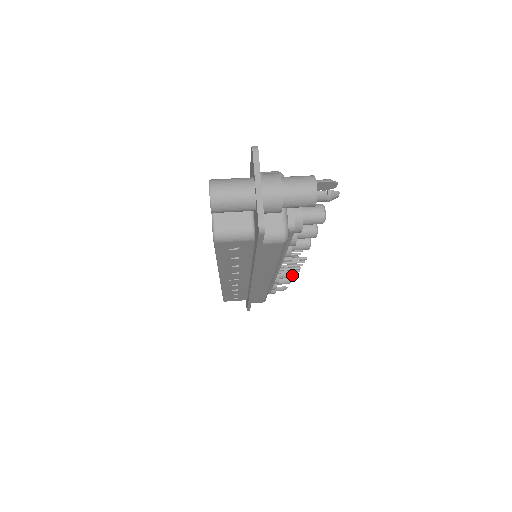
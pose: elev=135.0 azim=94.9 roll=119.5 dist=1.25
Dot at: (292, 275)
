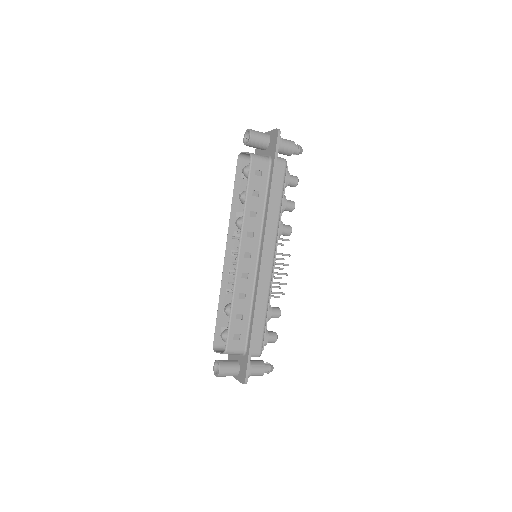
Dot at: (279, 310)
